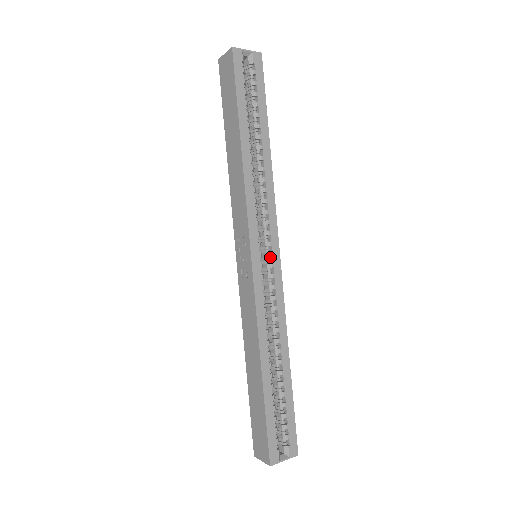
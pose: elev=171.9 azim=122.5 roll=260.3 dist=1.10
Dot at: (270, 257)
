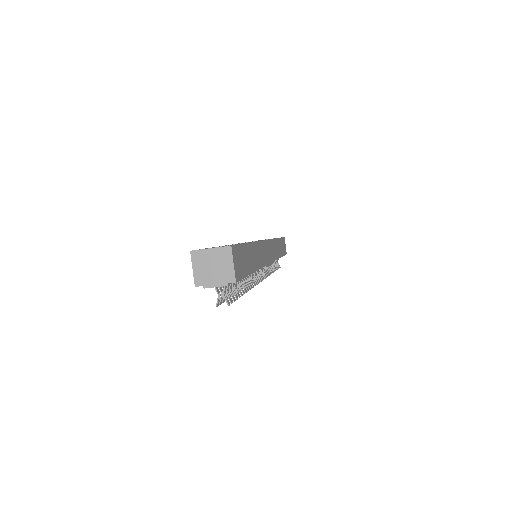
Dot at: occluded
